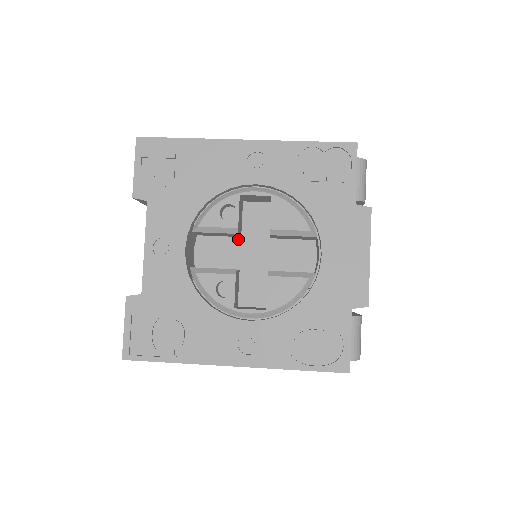
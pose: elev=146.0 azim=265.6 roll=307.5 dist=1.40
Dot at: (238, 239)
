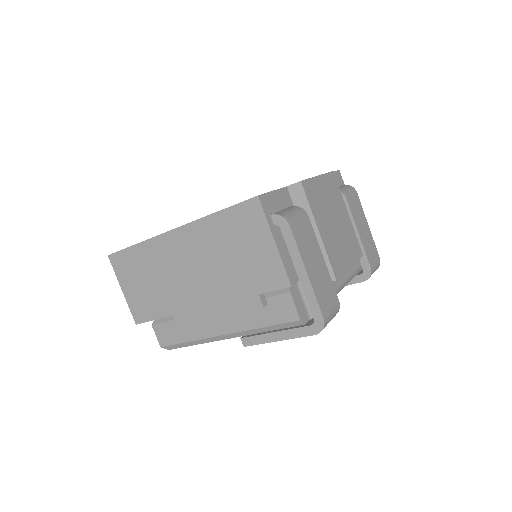
Dot at: occluded
